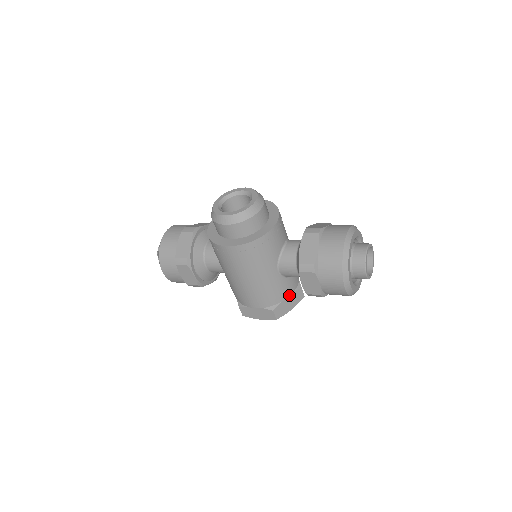
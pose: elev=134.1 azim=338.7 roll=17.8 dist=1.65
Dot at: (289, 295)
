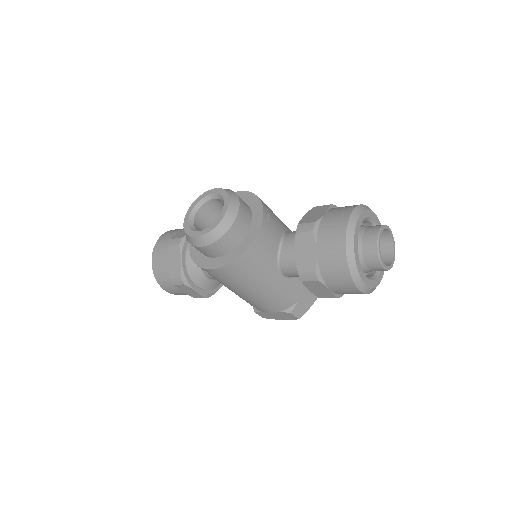
Dot at: (305, 291)
